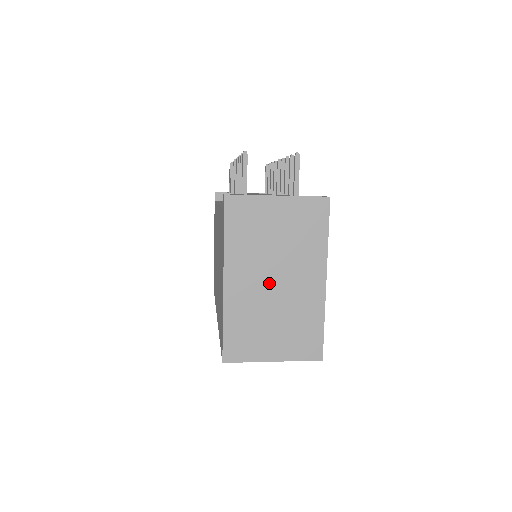
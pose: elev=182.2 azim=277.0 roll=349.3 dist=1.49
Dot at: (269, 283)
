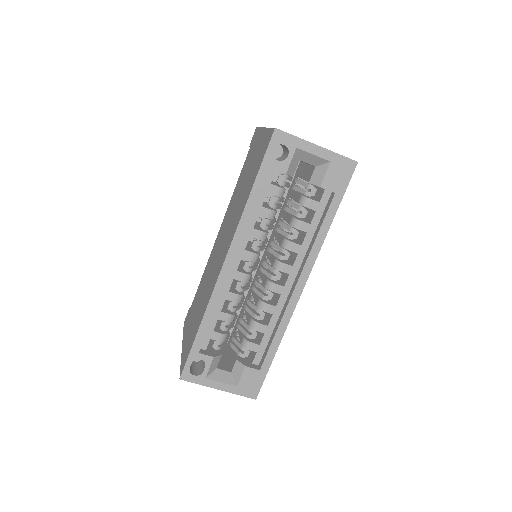
Dot at: occluded
